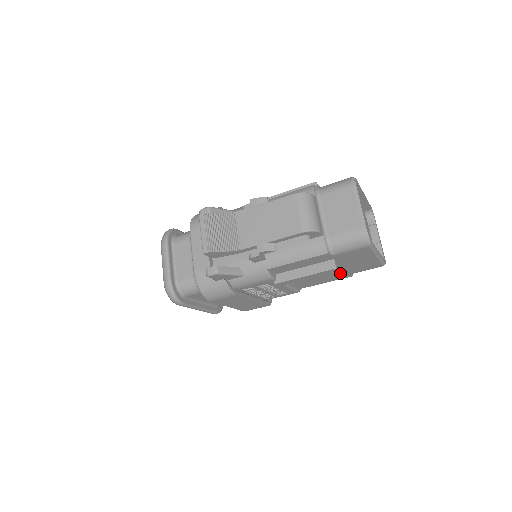
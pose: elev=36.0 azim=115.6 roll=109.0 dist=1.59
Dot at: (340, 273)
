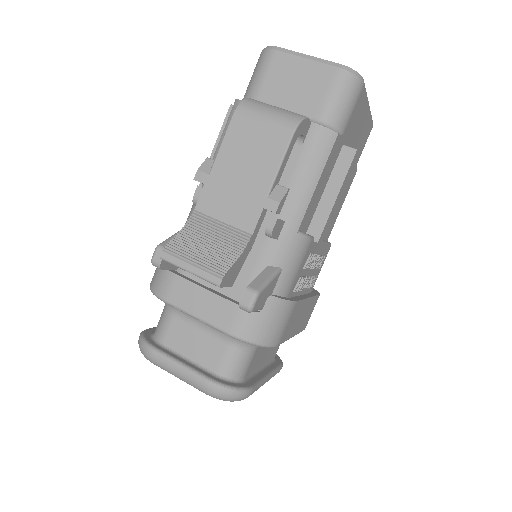
Dot at: occluded
